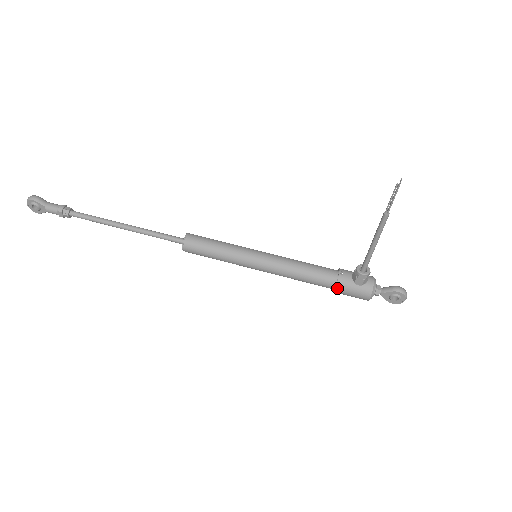
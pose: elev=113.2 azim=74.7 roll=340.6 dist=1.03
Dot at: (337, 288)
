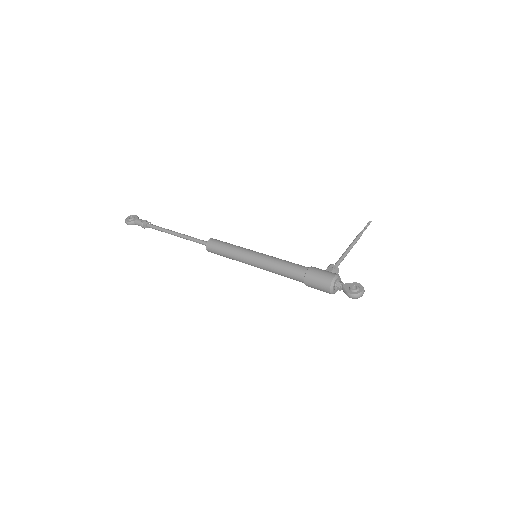
Dot at: (310, 268)
